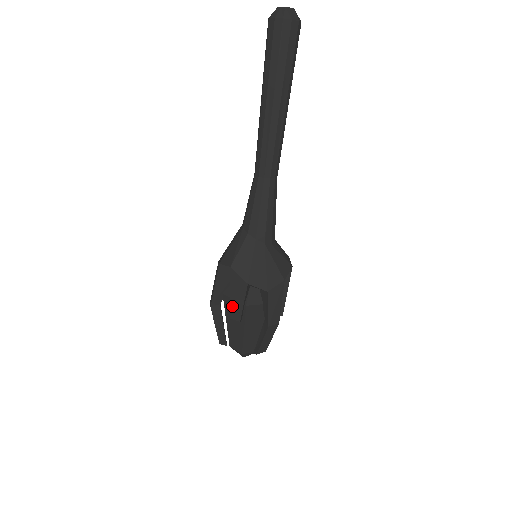
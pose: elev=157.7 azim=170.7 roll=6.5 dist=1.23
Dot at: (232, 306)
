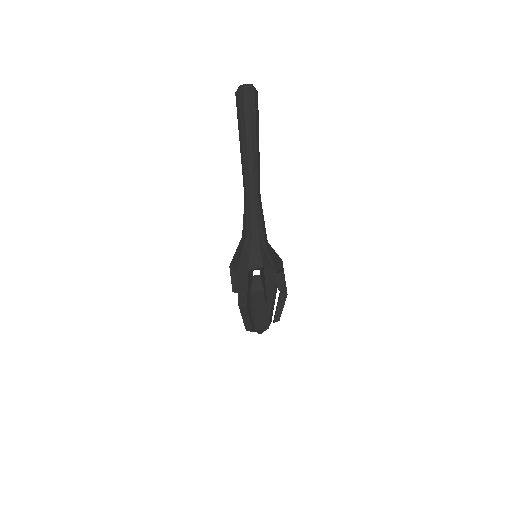
Dot at: (268, 294)
